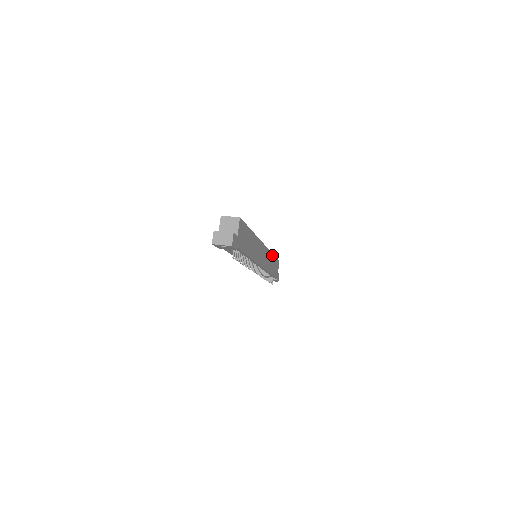
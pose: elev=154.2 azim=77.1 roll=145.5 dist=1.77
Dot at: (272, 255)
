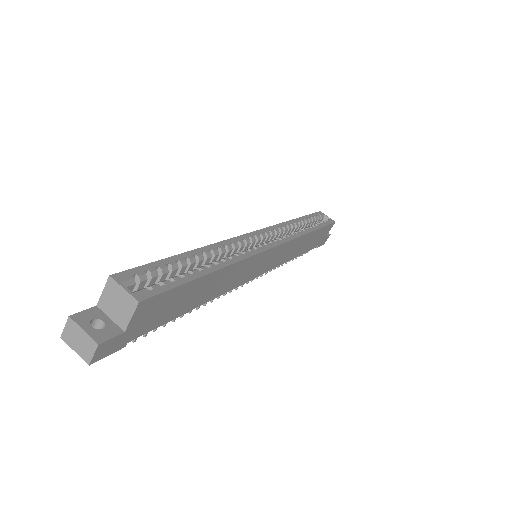
Dot at: (309, 234)
